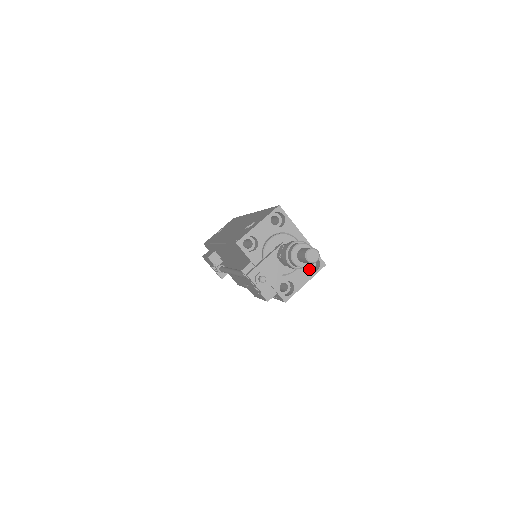
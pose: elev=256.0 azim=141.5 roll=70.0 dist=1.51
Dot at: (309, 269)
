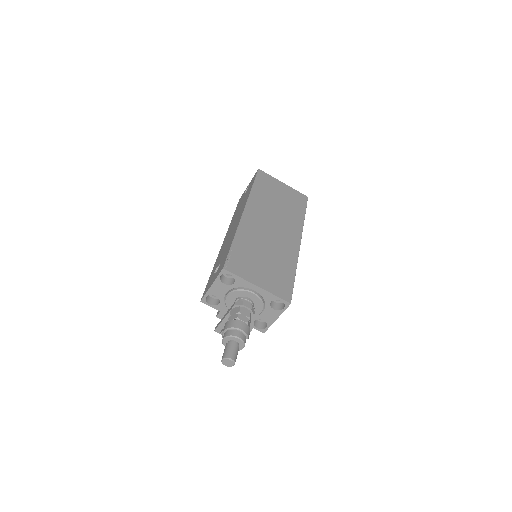
Dot at: (280, 302)
